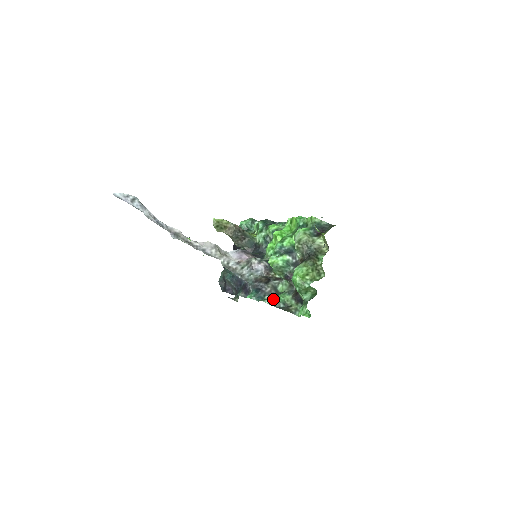
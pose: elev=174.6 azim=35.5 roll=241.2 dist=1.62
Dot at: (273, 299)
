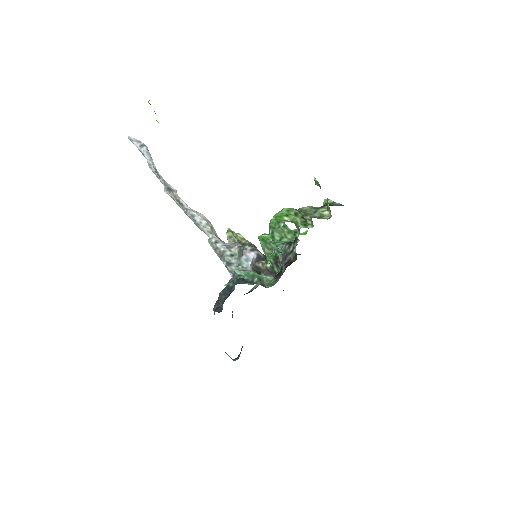
Dot at: (248, 273)
